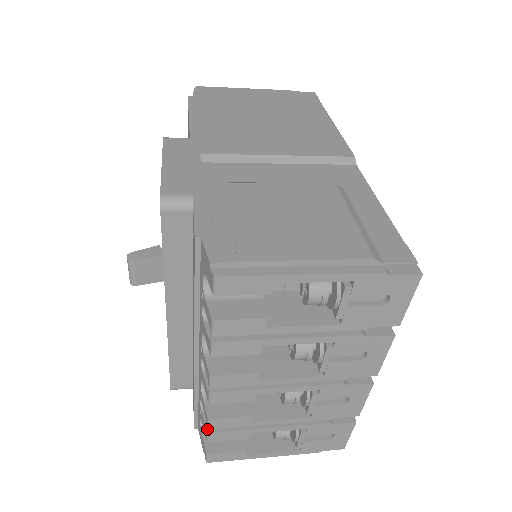
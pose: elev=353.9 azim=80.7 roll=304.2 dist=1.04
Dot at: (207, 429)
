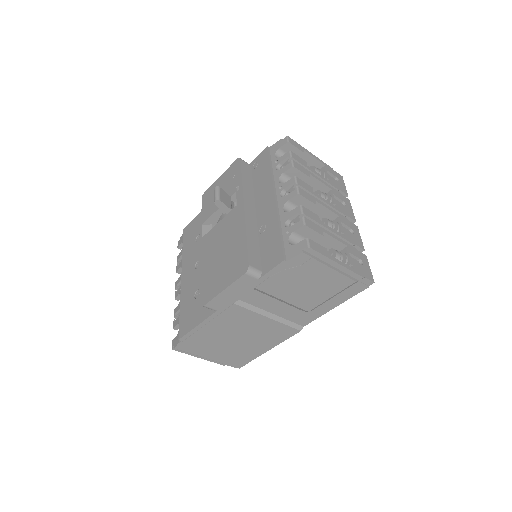
Dot at: (301, 217)
